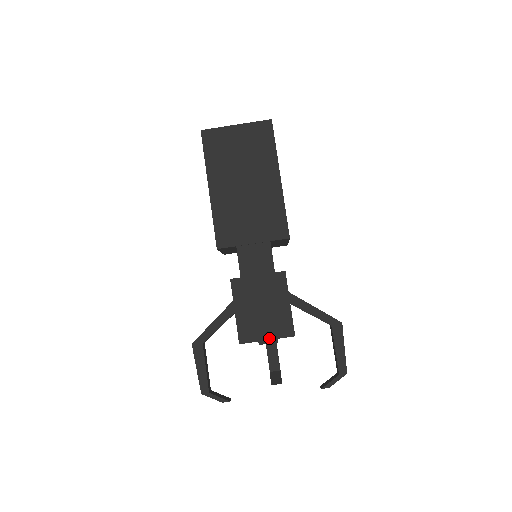
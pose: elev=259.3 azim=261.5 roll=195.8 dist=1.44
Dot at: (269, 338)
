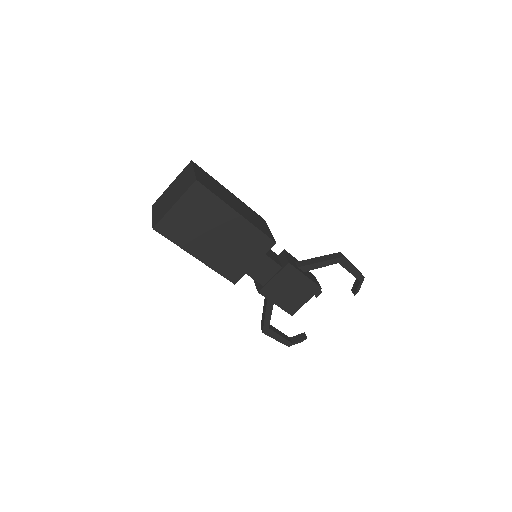
Dot at: (307, 301)
